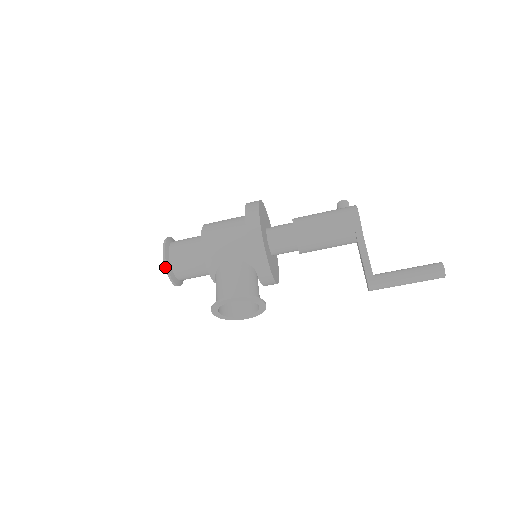
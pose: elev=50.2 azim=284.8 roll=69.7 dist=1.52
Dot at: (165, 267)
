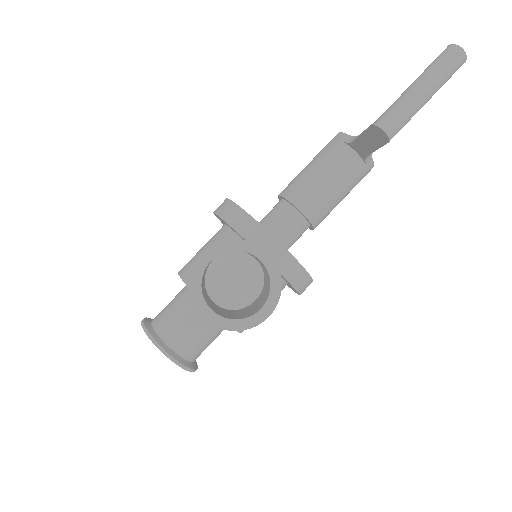
Dot at: (144, 330)
